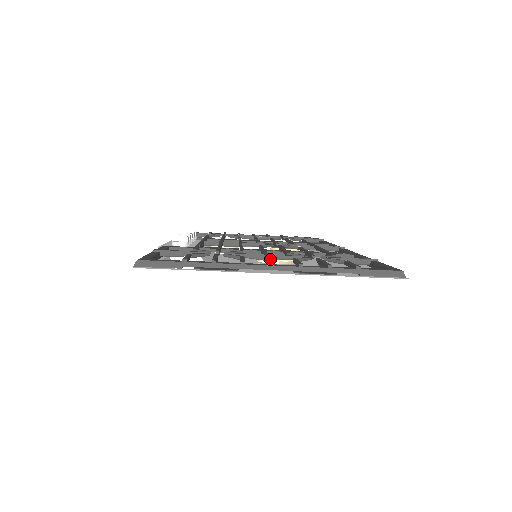
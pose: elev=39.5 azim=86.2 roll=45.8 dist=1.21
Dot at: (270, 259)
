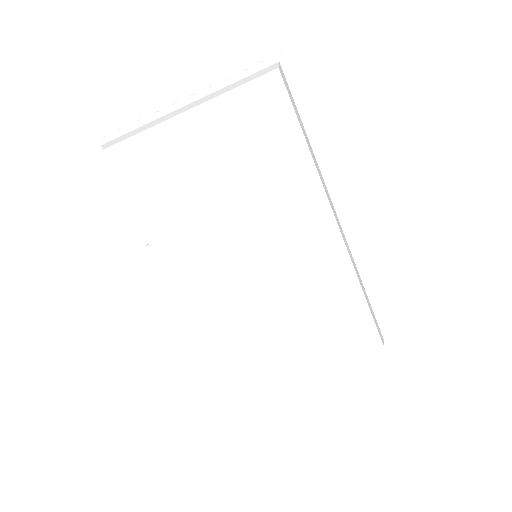
Dot at: occluded
